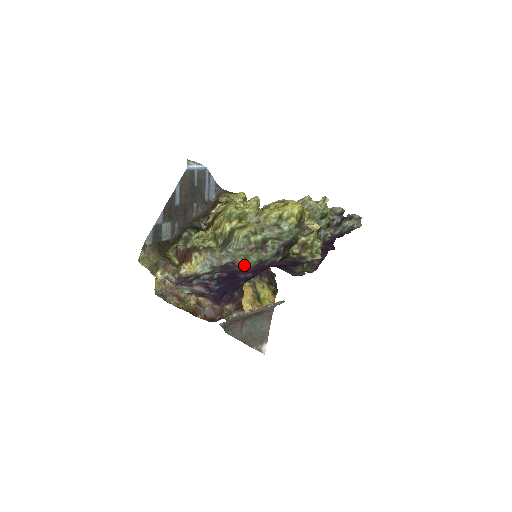
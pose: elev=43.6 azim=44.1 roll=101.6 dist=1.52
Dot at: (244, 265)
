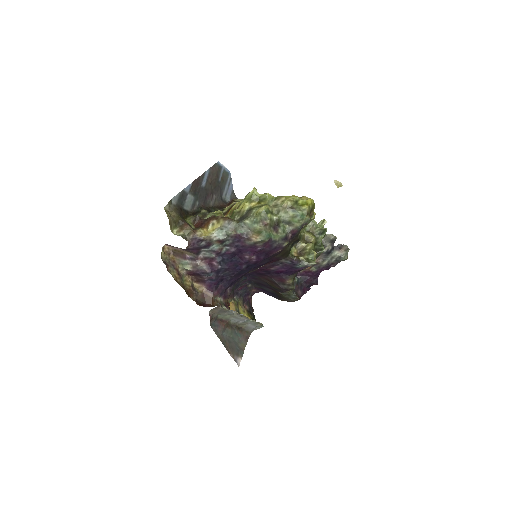
Dot at: (256, 238)
